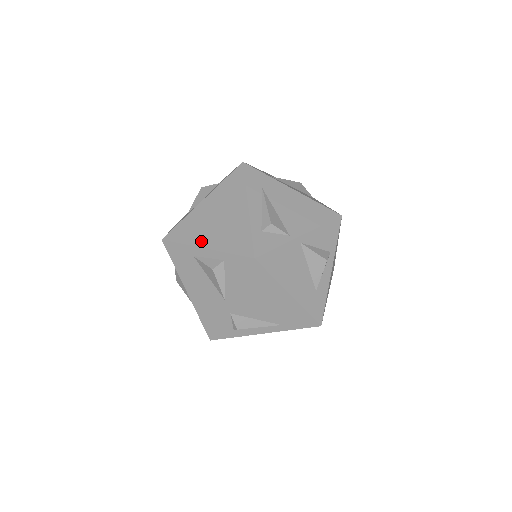
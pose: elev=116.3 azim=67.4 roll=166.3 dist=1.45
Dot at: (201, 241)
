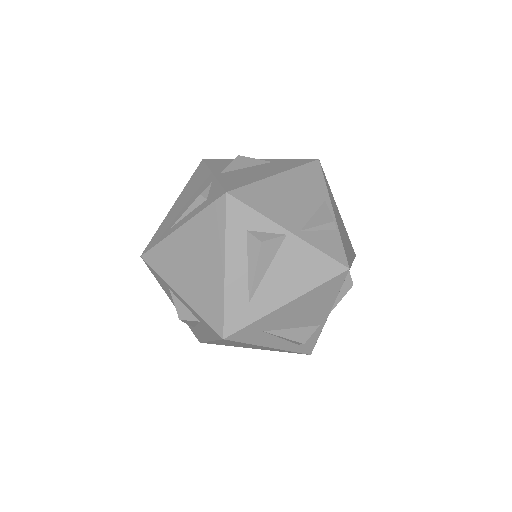
Dot at: occluded
